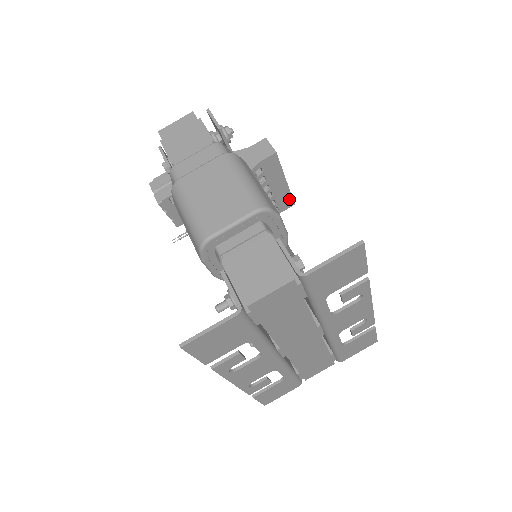
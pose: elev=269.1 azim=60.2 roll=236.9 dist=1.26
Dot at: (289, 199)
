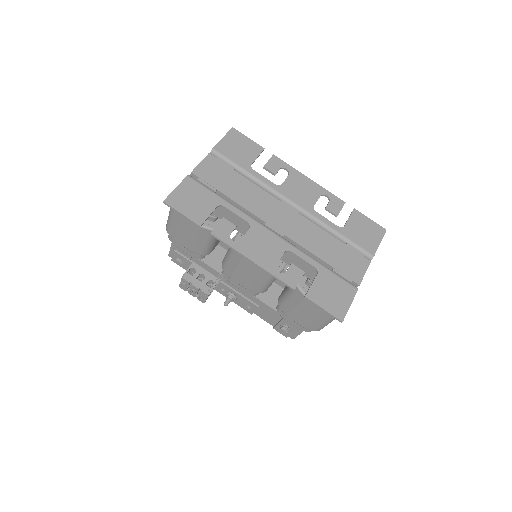
Dot at: occluded
